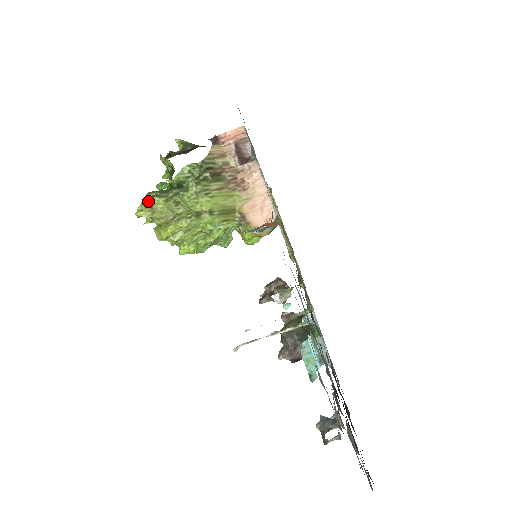
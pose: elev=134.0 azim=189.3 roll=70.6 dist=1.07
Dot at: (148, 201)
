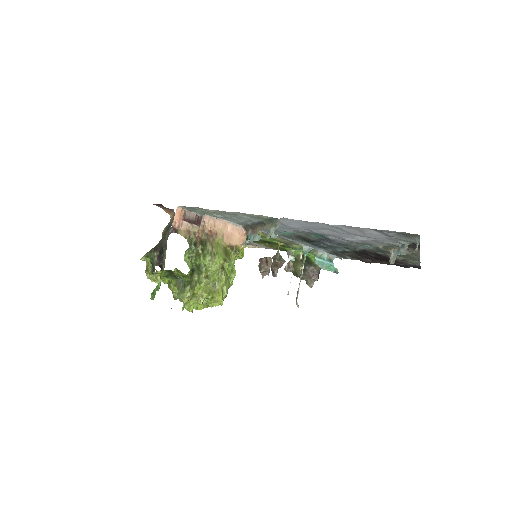
Dot at: (188, 297)
